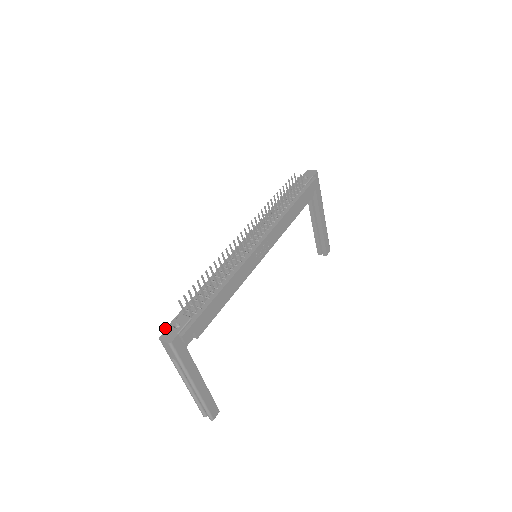
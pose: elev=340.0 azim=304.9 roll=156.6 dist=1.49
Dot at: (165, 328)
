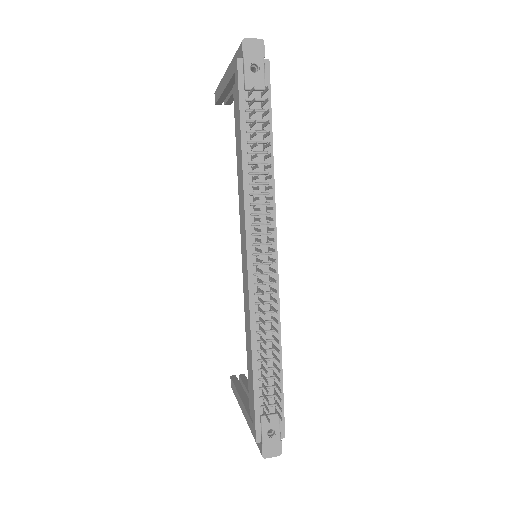
Dot at: (256, 442)
